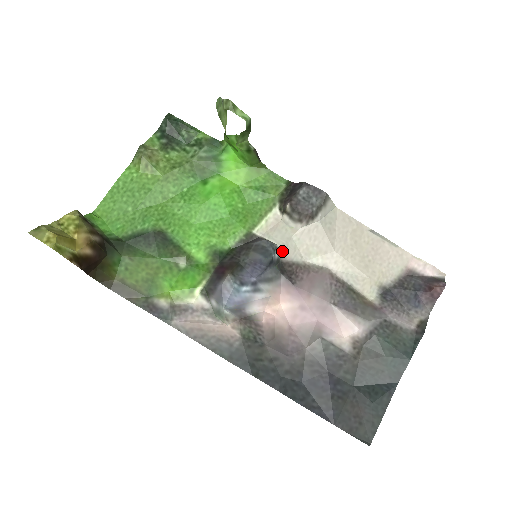
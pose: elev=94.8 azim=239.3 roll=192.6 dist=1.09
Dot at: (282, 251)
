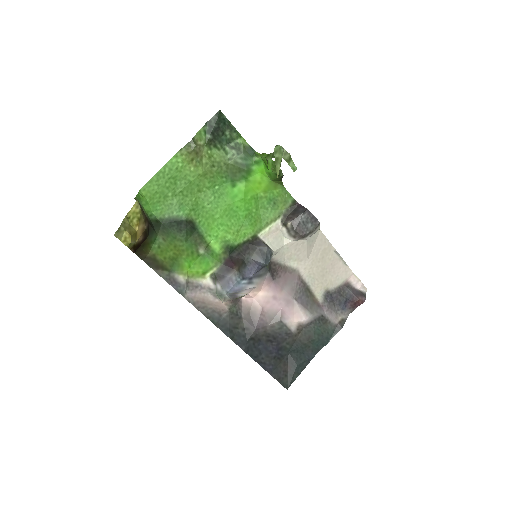
Dot at: (274, 254)
